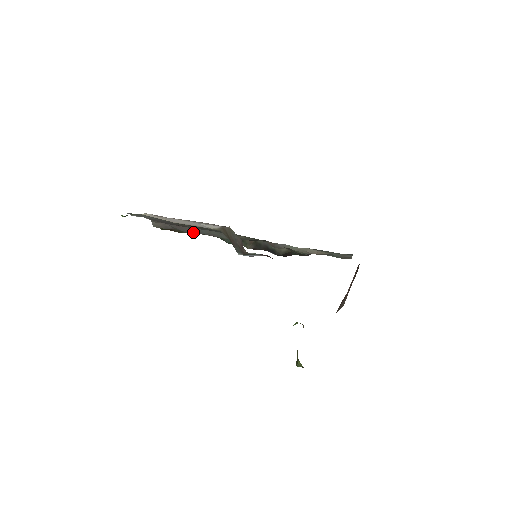
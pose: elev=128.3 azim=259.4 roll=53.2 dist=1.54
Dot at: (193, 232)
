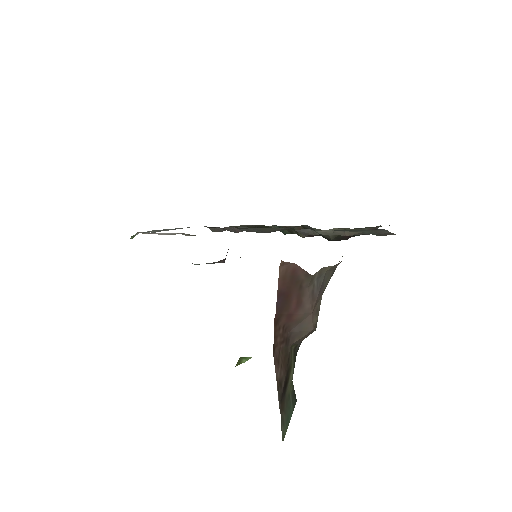
Dot at: (237, 231)
